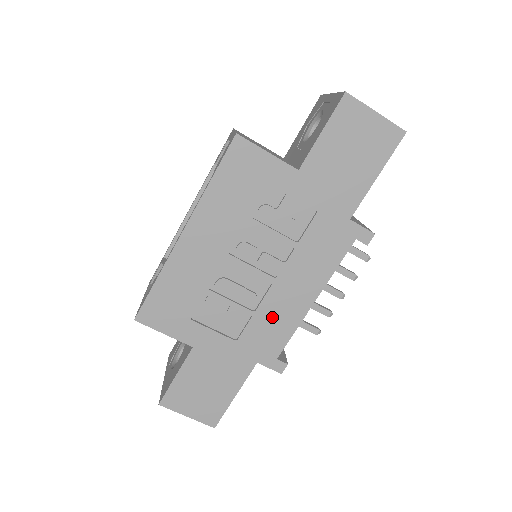
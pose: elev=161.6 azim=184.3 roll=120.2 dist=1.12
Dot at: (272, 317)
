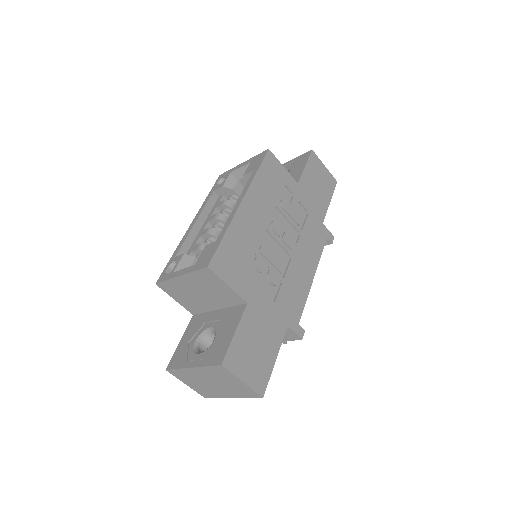
Dot at: (293, 285)
